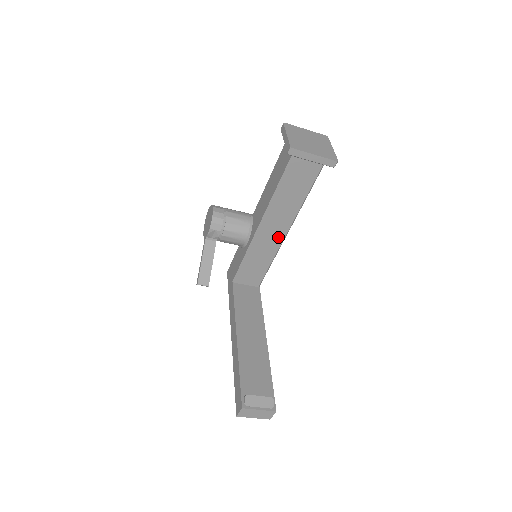
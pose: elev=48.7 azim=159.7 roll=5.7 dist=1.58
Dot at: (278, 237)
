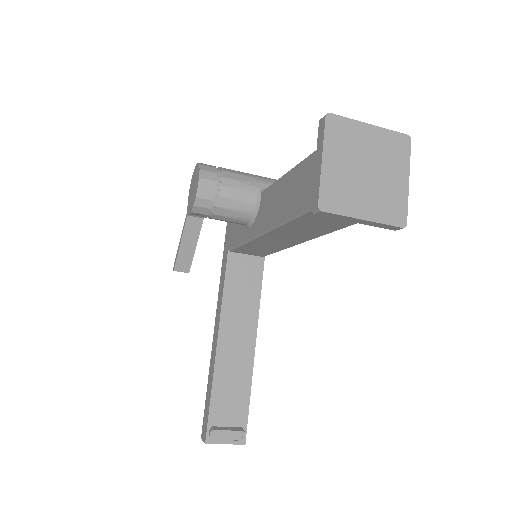
Dot at: (292, 241)
